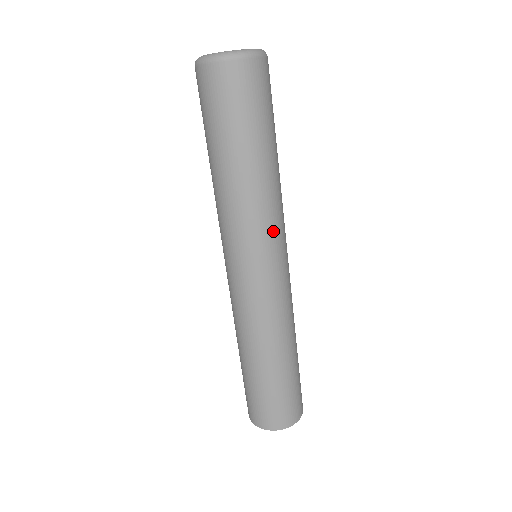
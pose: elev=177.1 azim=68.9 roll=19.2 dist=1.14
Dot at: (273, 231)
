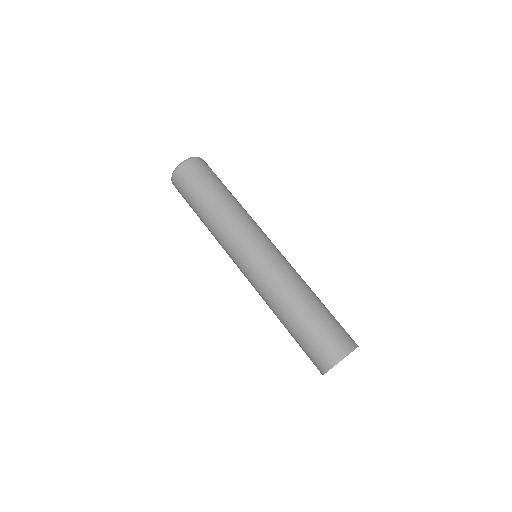
Dot at: (248, 229)
